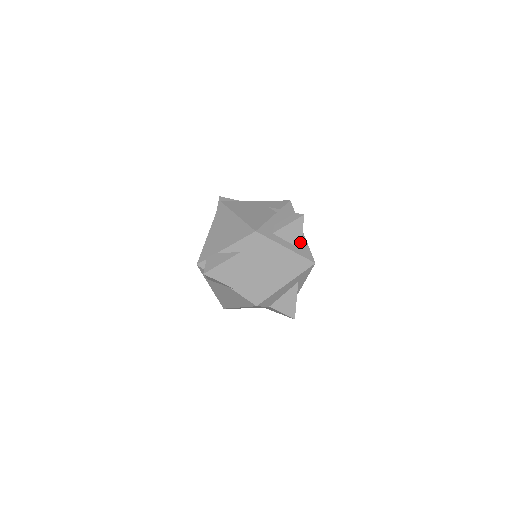
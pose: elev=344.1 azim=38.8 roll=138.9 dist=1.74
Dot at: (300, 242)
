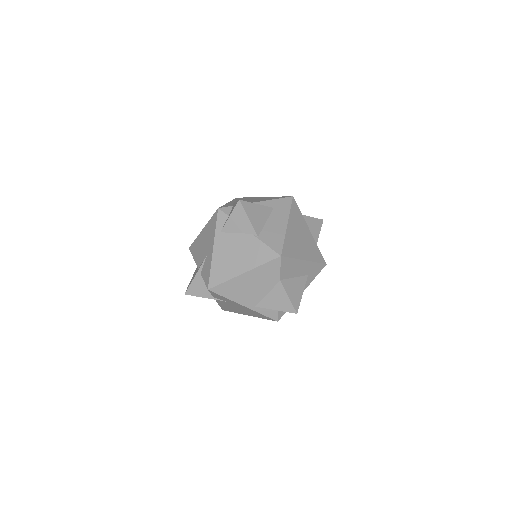
Dot at: (316, 239)
